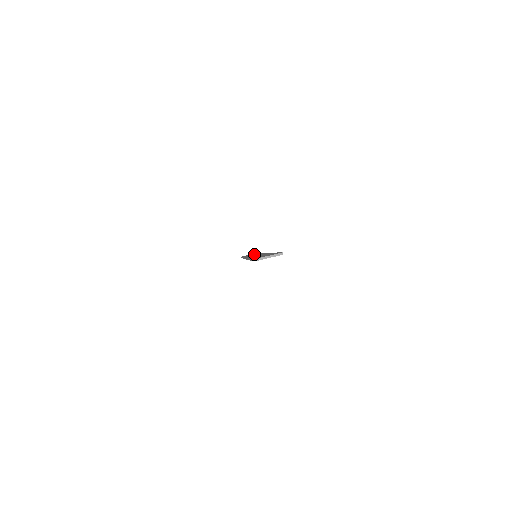
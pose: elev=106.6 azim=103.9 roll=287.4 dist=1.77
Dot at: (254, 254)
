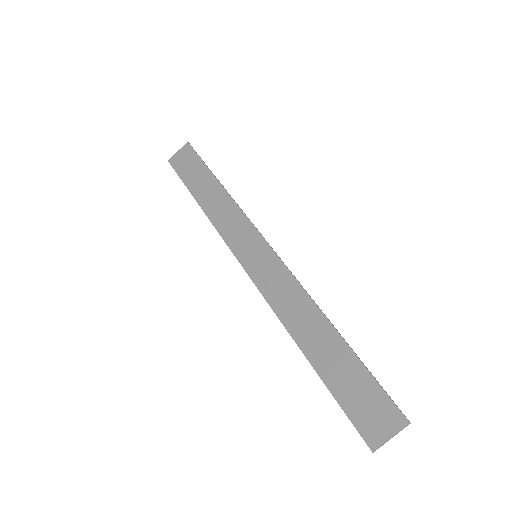
Dot at: (219, 202)
